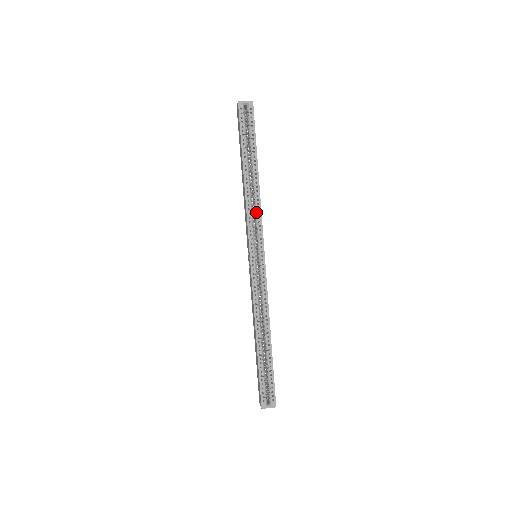
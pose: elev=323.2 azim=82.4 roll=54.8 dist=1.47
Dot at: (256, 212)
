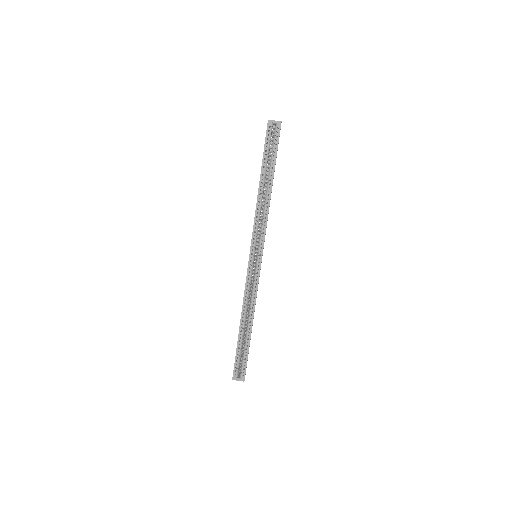
Dot at: (263, 220)
